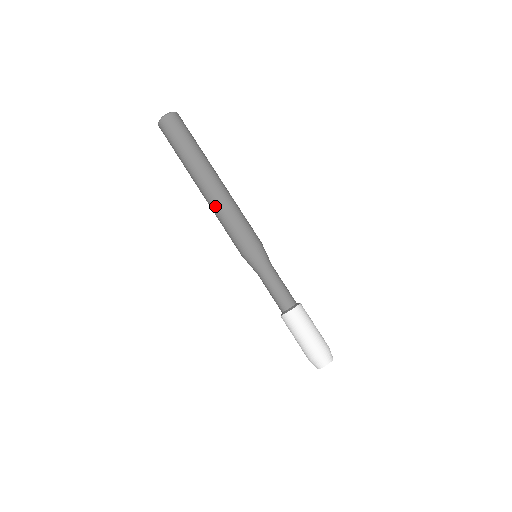
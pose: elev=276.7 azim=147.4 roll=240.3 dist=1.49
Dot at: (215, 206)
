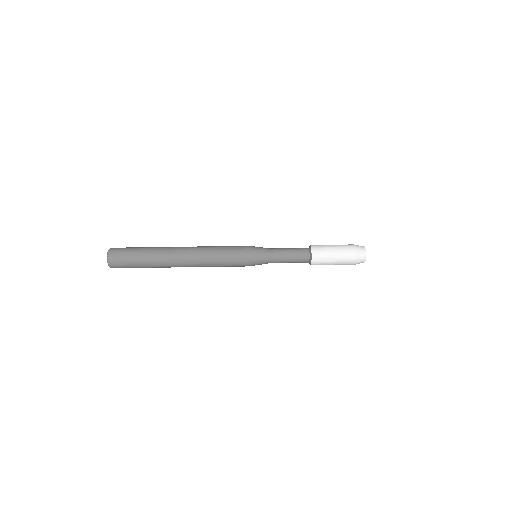
Dot at: (201, 265)
